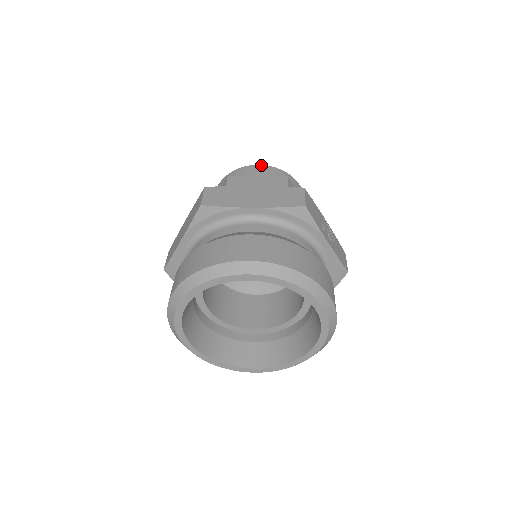
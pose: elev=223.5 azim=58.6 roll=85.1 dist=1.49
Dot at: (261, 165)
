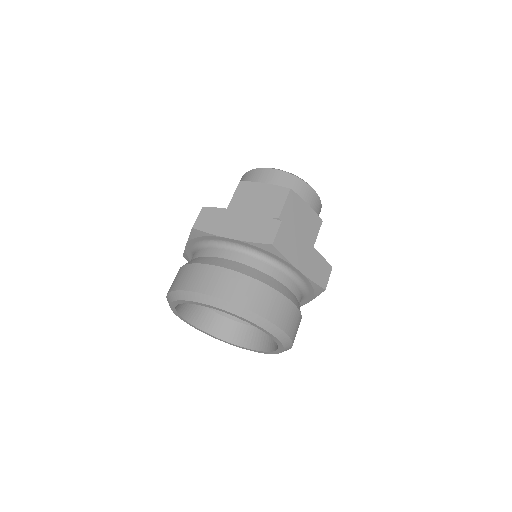
Dot at: (314, 191)
